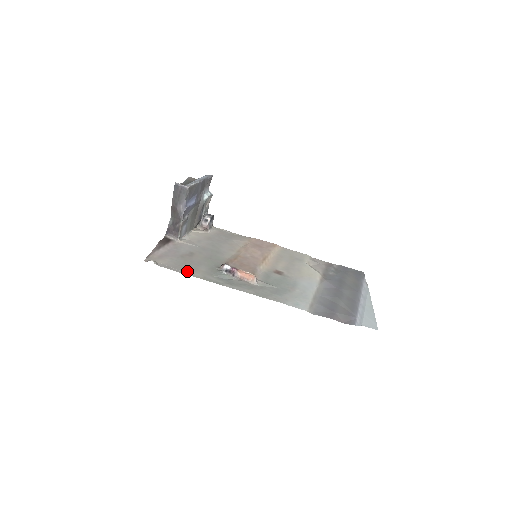
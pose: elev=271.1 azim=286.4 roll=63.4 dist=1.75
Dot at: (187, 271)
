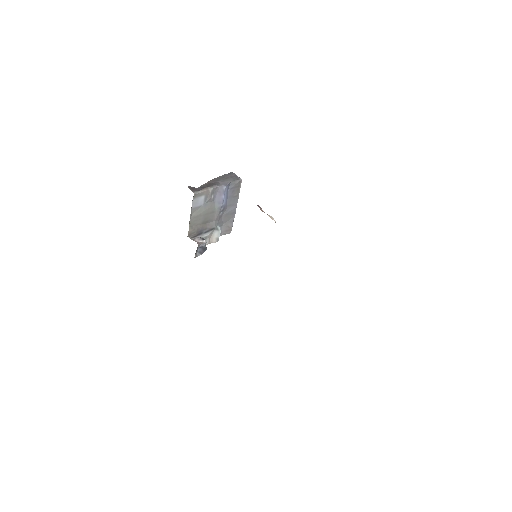
Dot at: occluded
